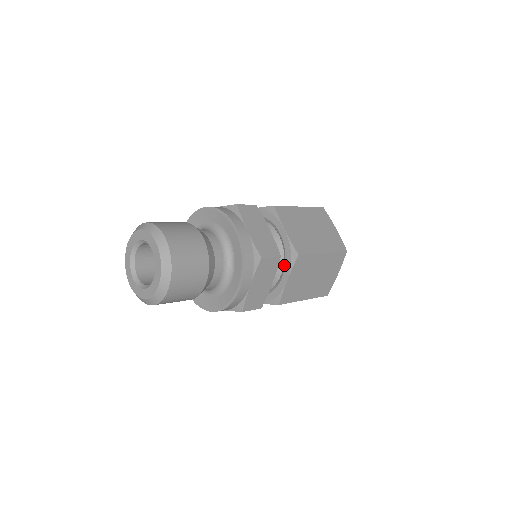
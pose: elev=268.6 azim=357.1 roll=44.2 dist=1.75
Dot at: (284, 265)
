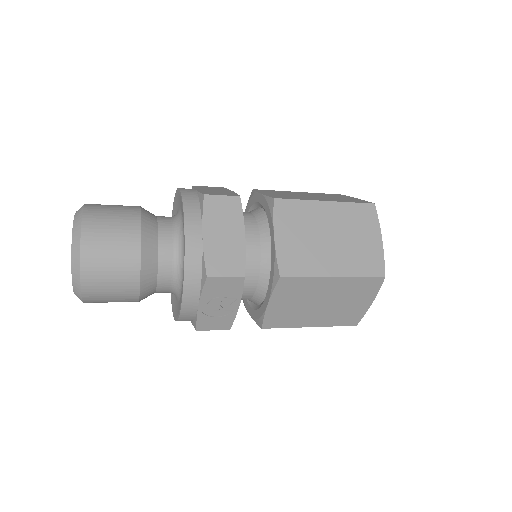
Dot at: (269, 226)
